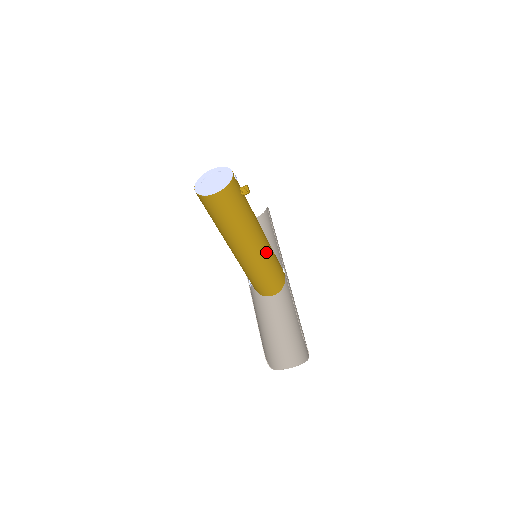
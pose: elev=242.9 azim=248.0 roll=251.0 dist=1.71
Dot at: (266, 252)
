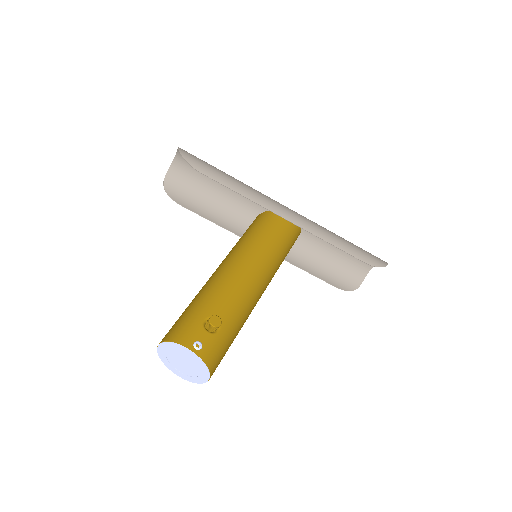
Dot at: (271, 267)
